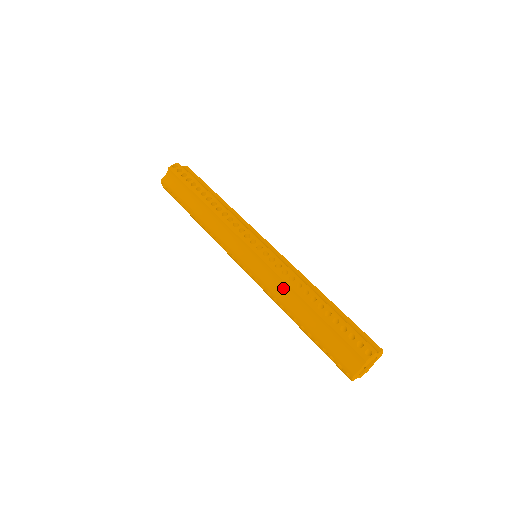
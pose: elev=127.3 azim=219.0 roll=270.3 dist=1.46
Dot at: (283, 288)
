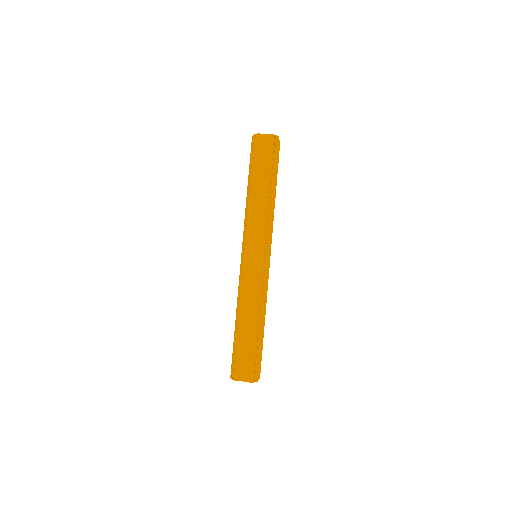
Dot at: occluded
